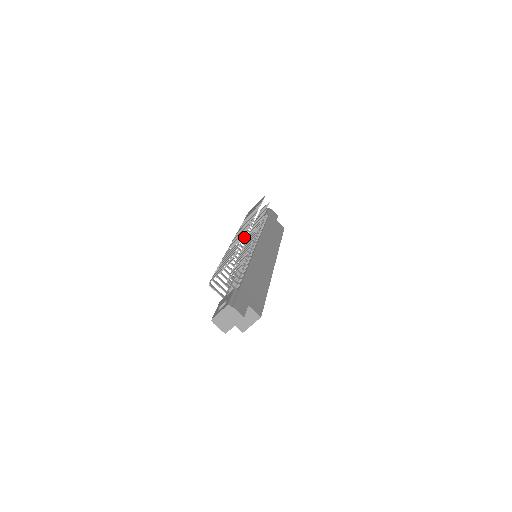
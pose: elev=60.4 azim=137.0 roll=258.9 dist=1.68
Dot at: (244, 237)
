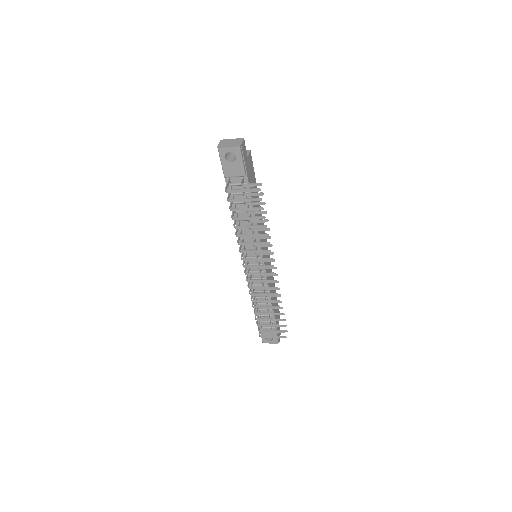
Dot at: occluded
